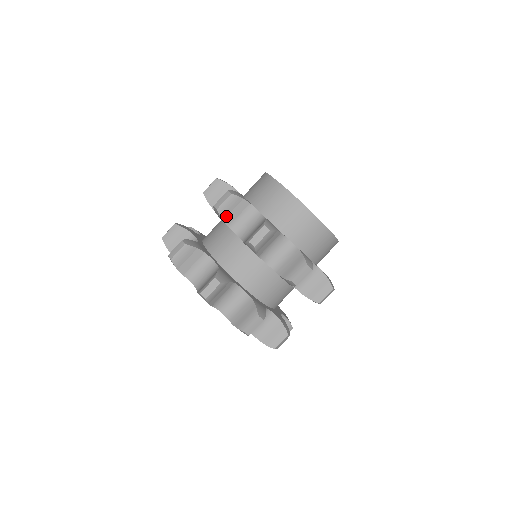
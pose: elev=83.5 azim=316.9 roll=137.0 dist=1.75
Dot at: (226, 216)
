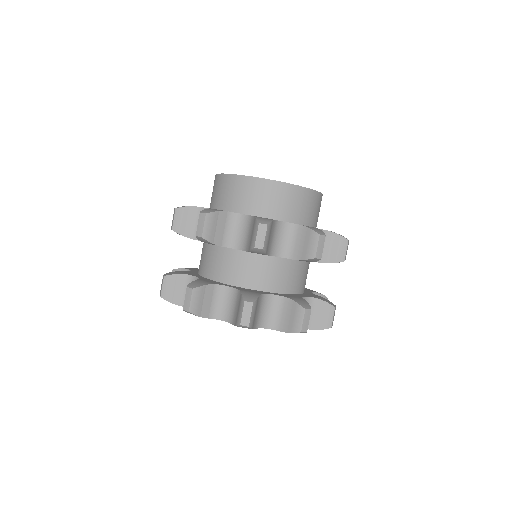
Dot at: (184, 231)
